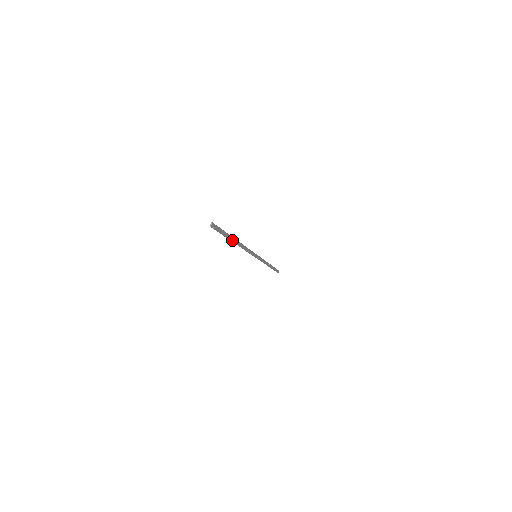
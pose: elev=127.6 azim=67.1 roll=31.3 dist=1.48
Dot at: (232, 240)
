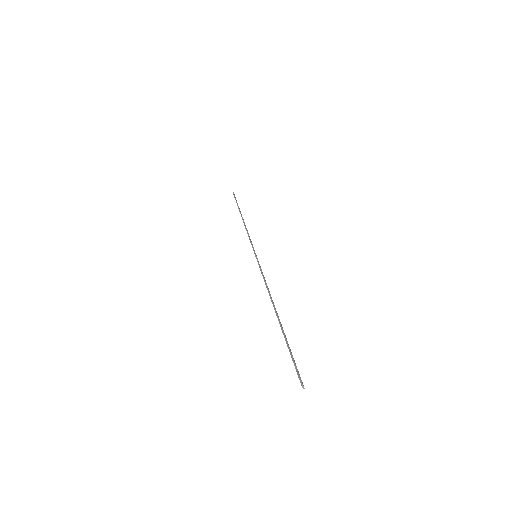
Dot at: (281, 325)
